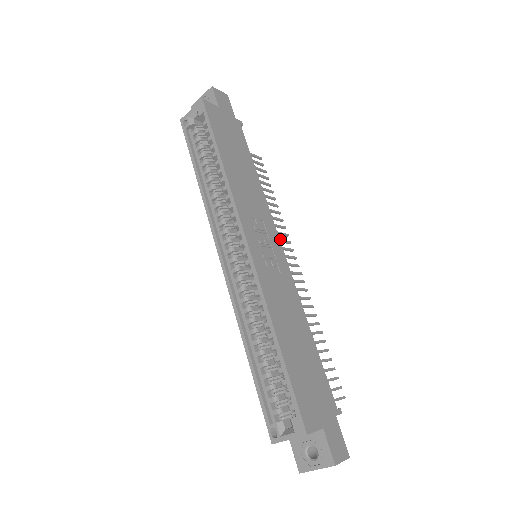
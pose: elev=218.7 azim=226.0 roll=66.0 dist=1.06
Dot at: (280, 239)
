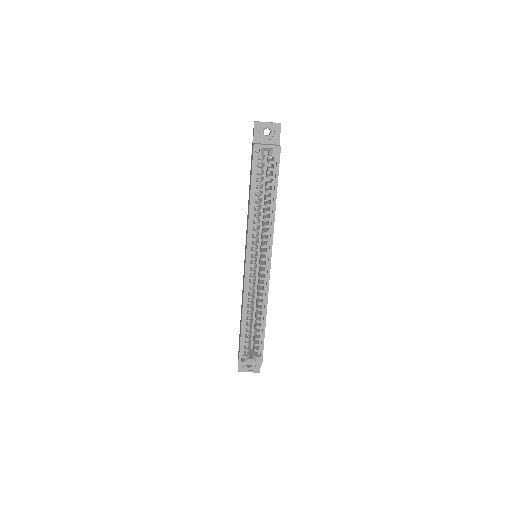
Dot at: occluded
